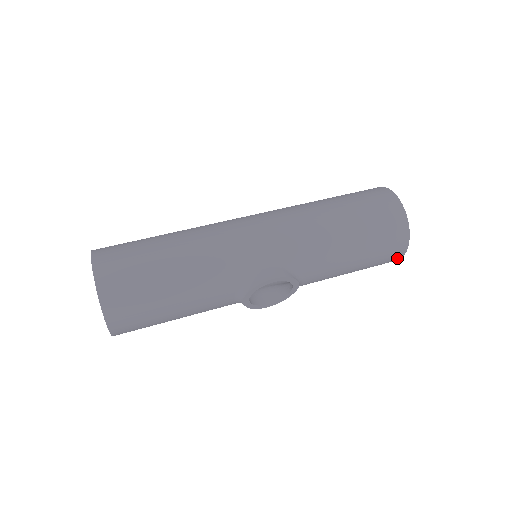
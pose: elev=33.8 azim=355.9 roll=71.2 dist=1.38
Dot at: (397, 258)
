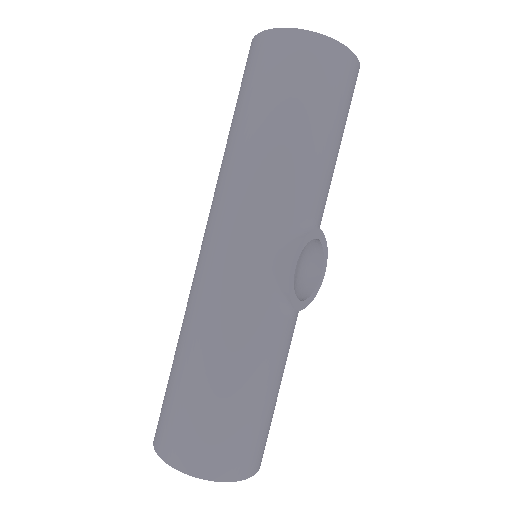
Dot at: (356, 71)
